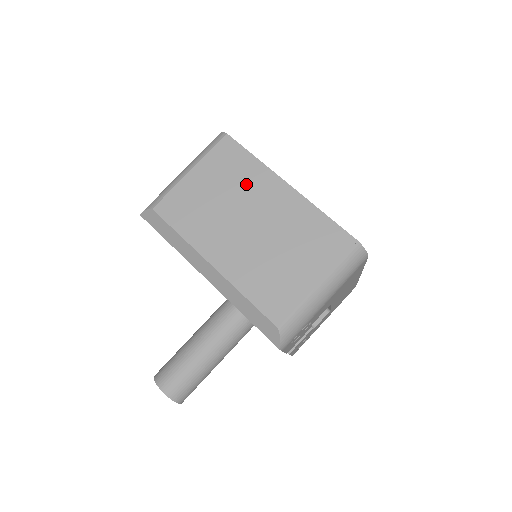
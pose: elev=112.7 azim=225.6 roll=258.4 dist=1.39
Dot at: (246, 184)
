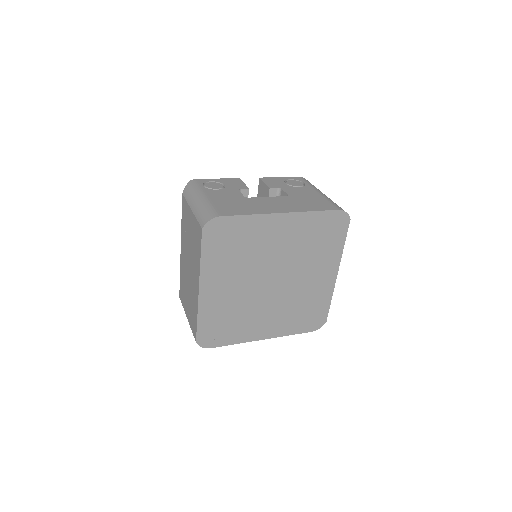
Dot at: (195, 257)
